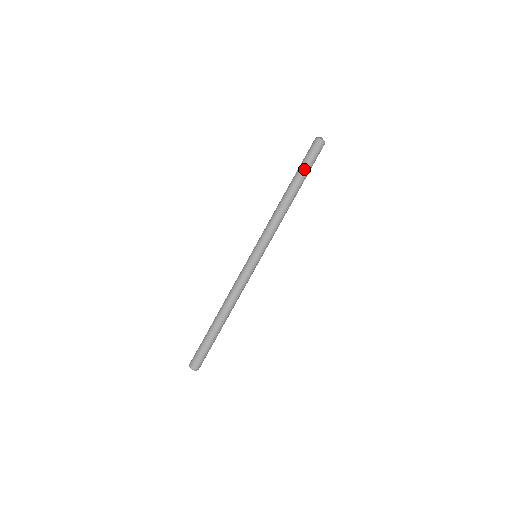
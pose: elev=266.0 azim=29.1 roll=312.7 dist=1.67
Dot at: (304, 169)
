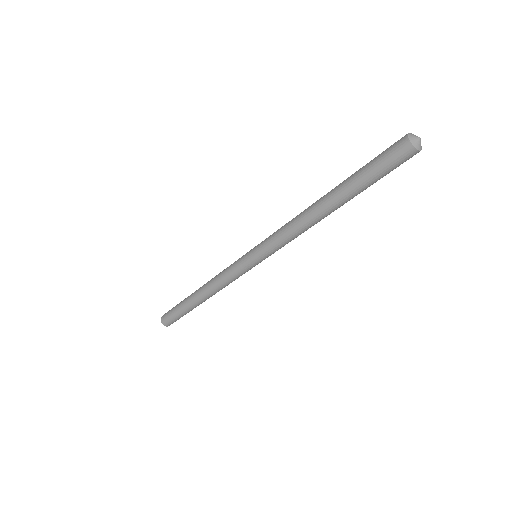
Dot at: (366, 186)
